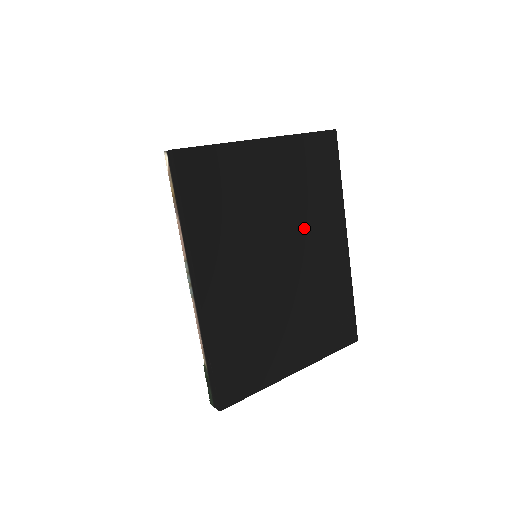
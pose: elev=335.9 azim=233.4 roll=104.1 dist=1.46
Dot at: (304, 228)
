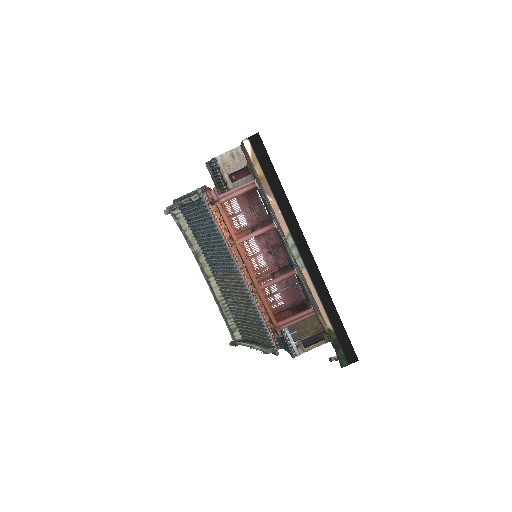
Dot at: occluded
